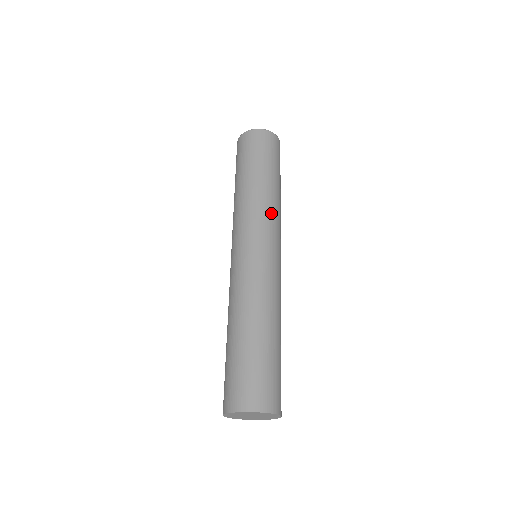
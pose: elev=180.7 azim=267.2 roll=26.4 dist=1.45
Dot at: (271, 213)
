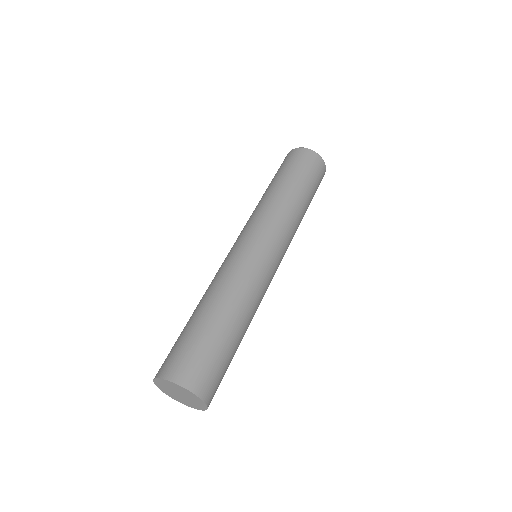
Dot at: (293, 233)
